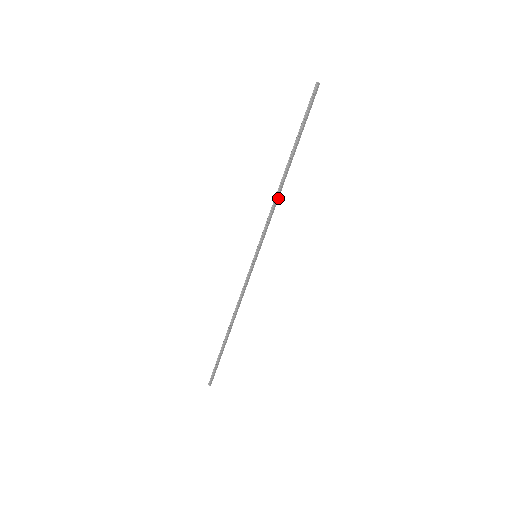
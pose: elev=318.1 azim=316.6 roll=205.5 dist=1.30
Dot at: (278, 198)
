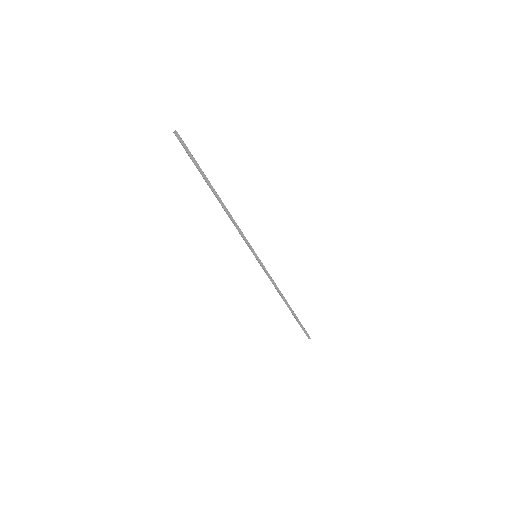
Dot at: (231, 216)
